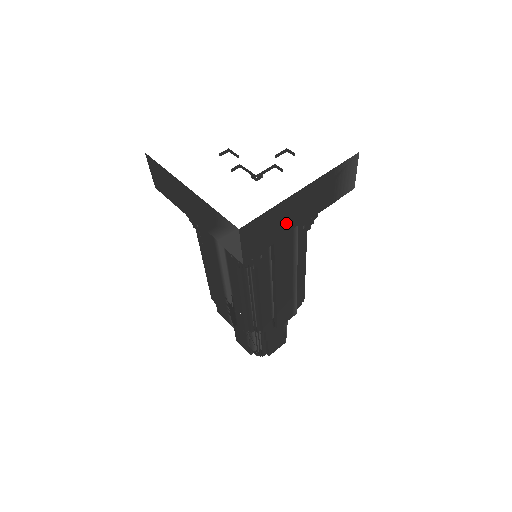
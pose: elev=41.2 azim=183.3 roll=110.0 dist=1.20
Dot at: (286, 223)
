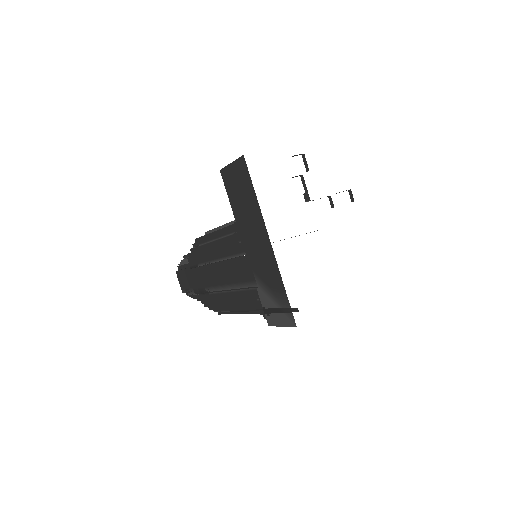
Dot at: occluded
